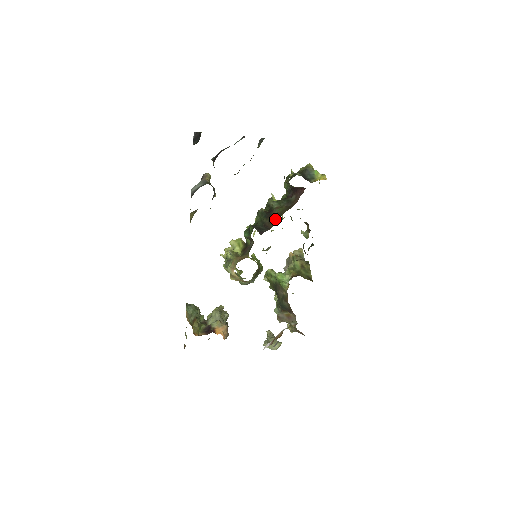
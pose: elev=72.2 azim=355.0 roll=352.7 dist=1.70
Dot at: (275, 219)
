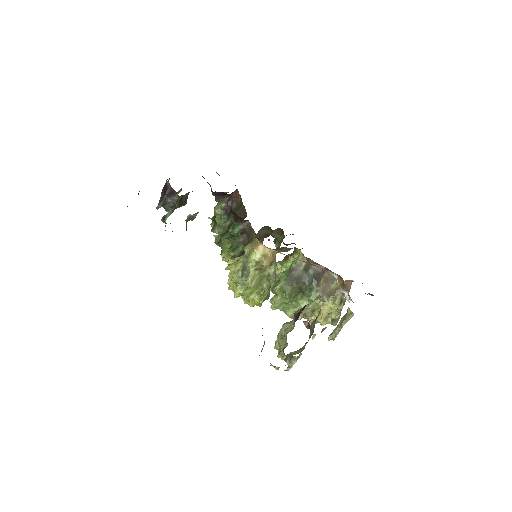
Dot at: (240, 216)
